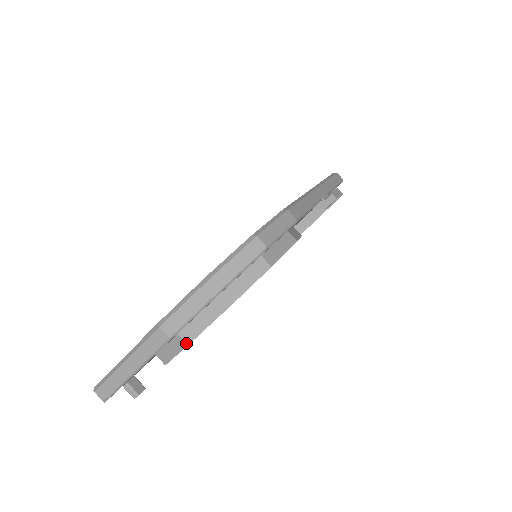
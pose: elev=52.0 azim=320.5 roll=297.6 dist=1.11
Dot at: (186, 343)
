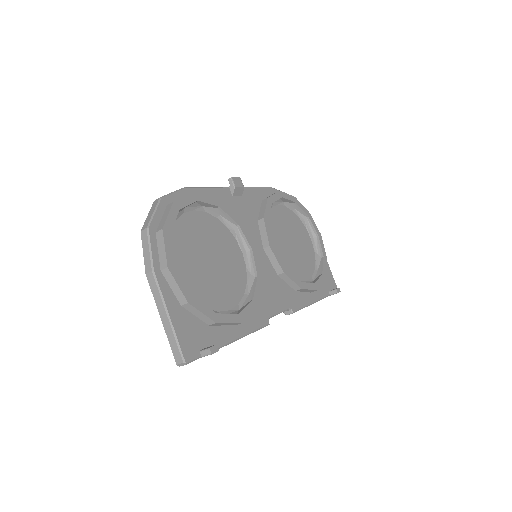
Dot at: (166, 268)
